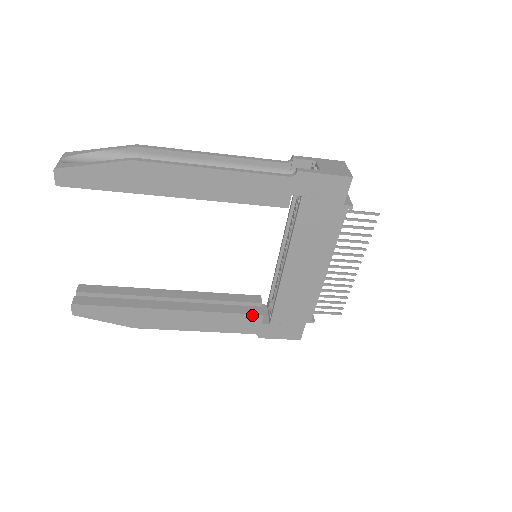
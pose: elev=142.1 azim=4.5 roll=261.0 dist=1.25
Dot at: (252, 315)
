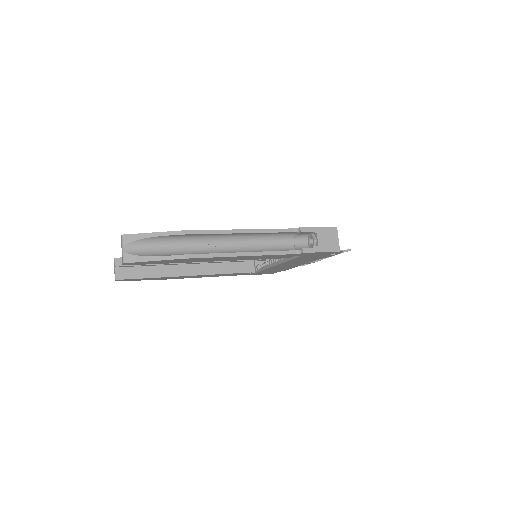
Dot at: occluded
